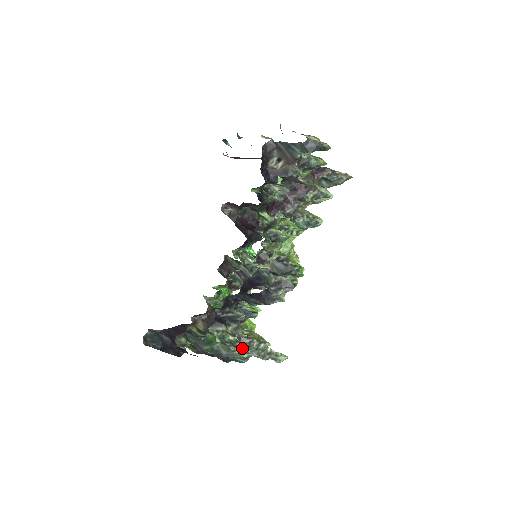
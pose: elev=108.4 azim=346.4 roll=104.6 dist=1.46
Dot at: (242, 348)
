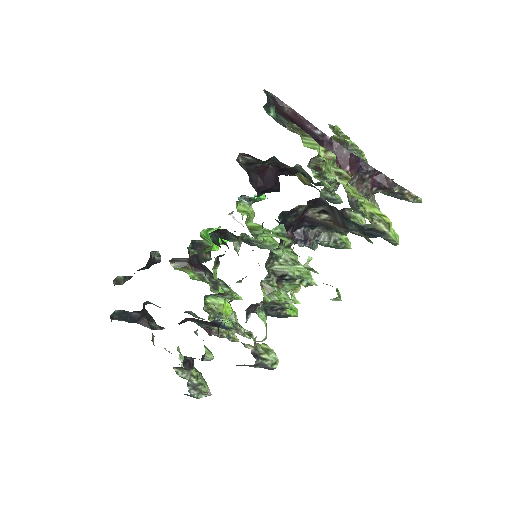
Dot at: (202, 390)
